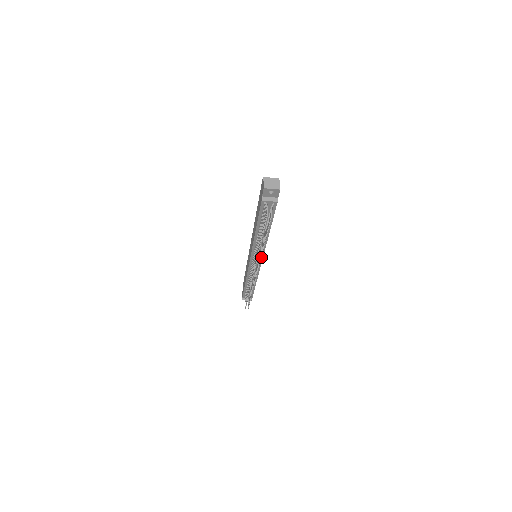
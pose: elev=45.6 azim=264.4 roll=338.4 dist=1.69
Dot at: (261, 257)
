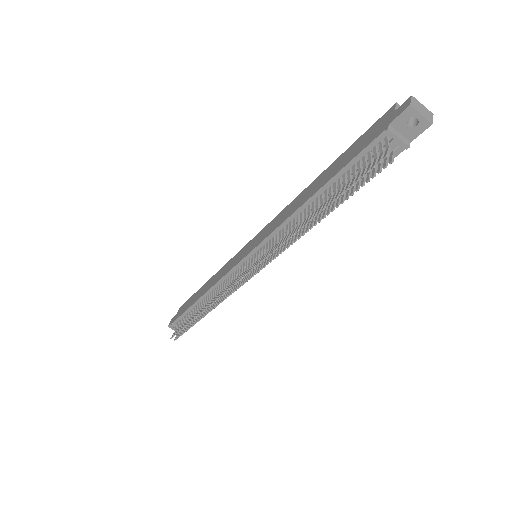
Dot at: occluded
